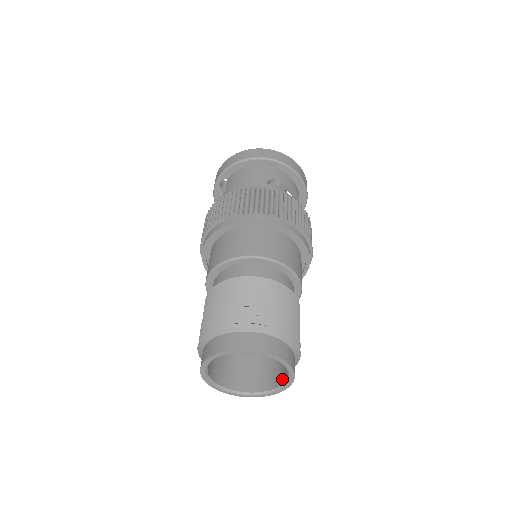
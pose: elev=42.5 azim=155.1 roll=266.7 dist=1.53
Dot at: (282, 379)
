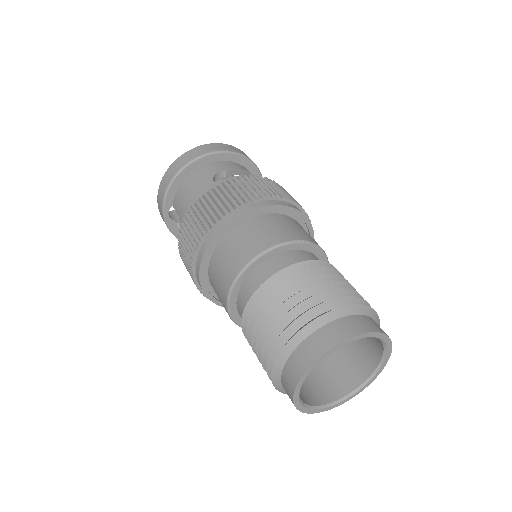
Dot at: (378, 352)
